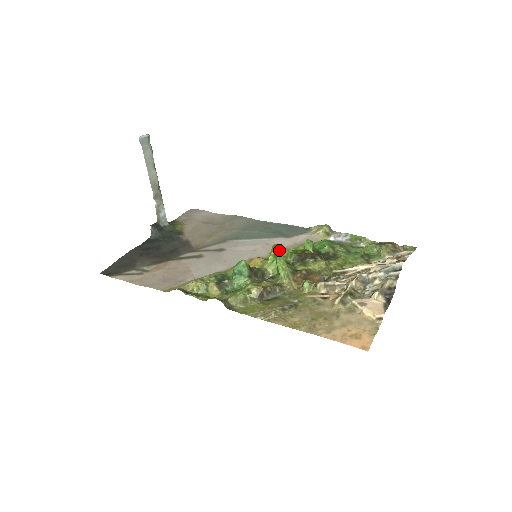
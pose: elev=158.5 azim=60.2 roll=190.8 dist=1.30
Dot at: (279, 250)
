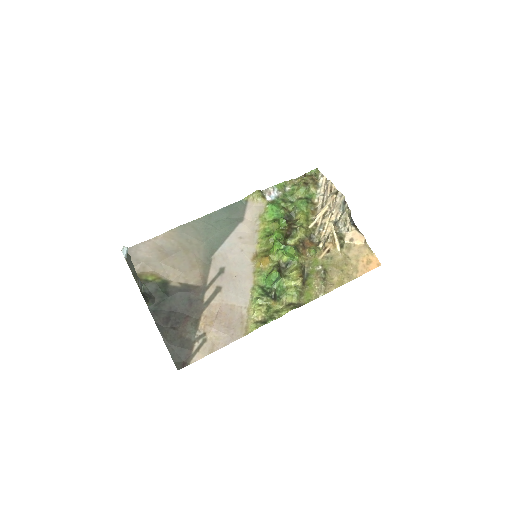
Dot at: (293, 248)
